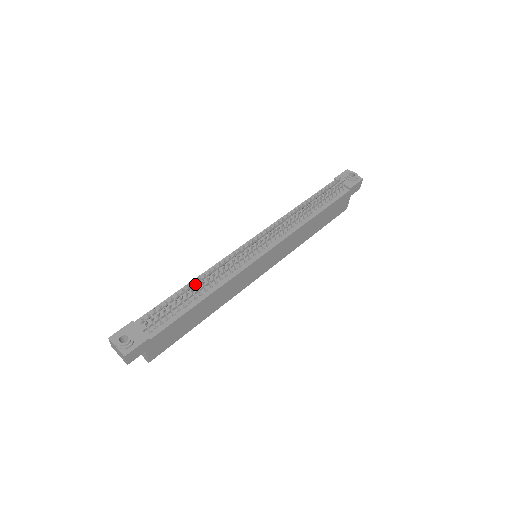
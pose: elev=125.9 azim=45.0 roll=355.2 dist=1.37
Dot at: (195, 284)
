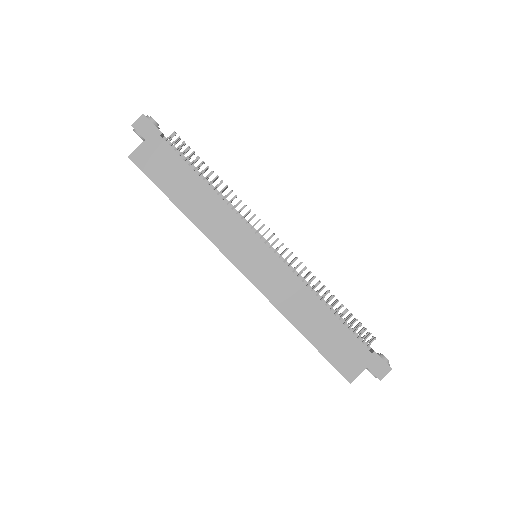
Dot at: (215, 180)
